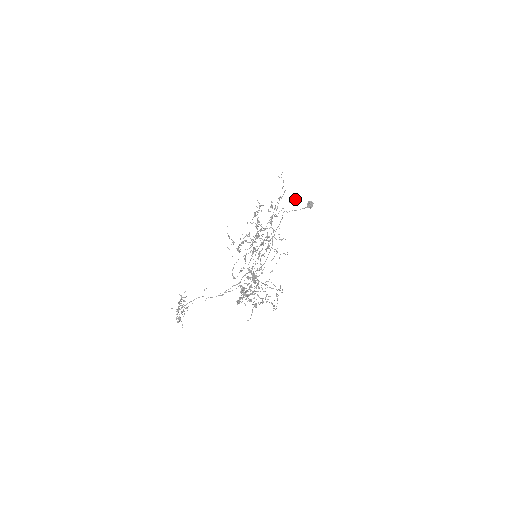
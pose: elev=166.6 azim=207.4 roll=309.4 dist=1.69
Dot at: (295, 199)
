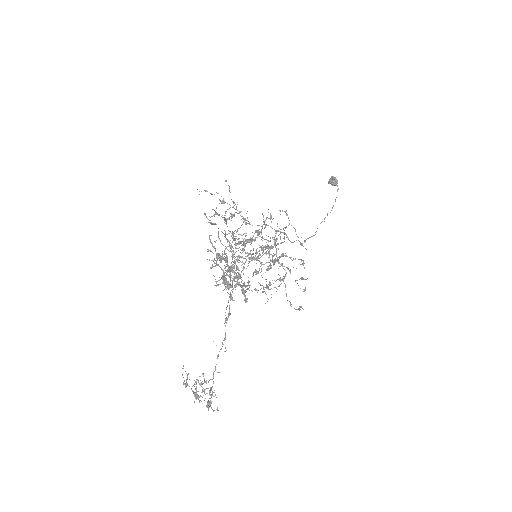
Dot at: (225, 181)
